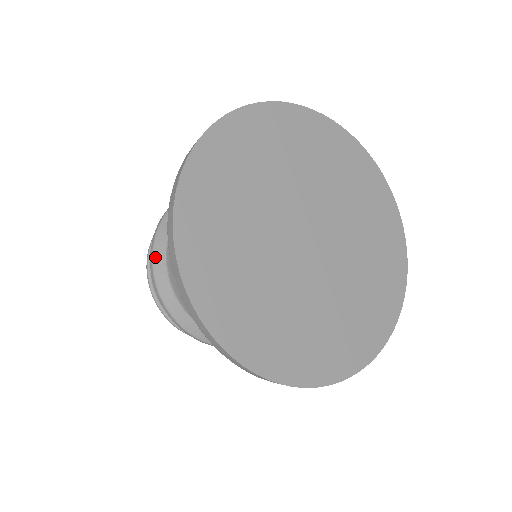
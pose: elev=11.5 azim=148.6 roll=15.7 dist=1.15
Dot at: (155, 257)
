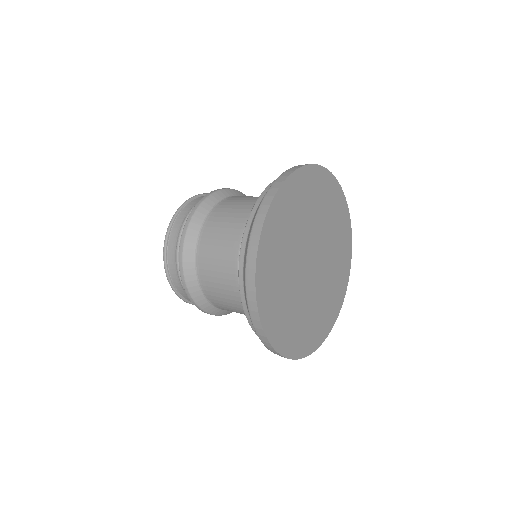
Dot at: (197, 302)
